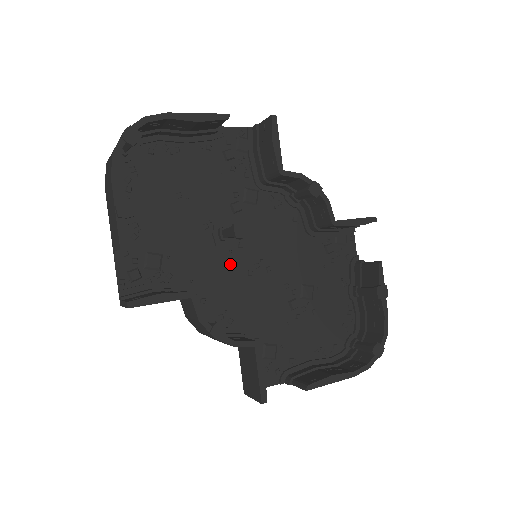
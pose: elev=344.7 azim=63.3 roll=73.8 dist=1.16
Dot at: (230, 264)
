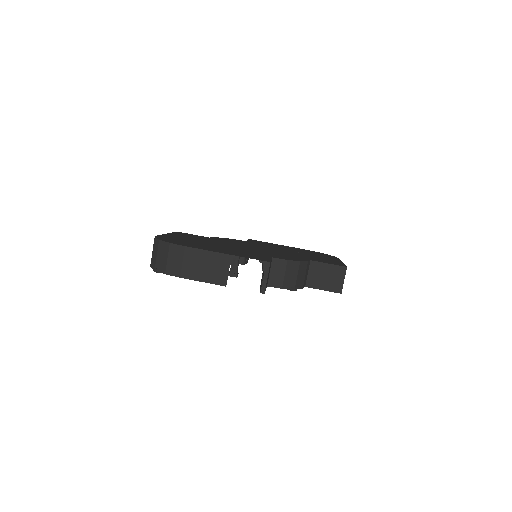
Dot at: (242, 245)
